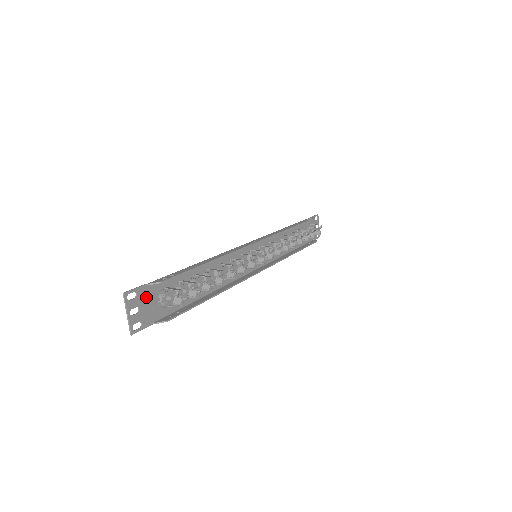
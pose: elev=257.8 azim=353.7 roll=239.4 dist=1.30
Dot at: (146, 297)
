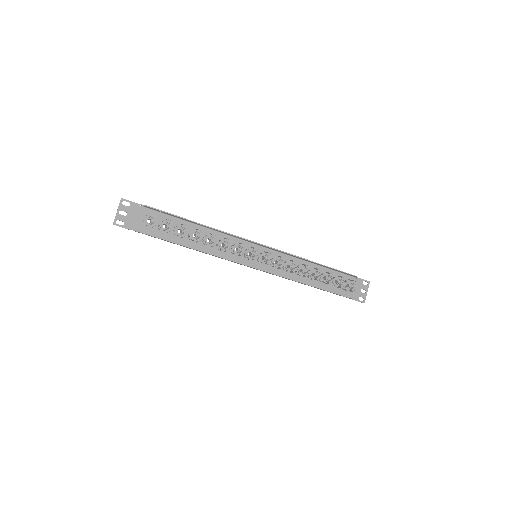
Dot at: (136, 212)
